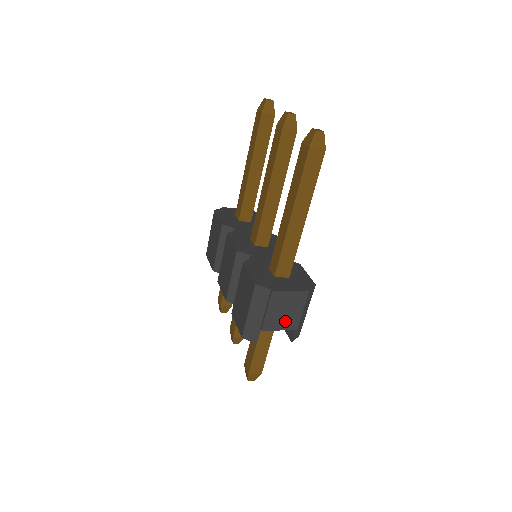
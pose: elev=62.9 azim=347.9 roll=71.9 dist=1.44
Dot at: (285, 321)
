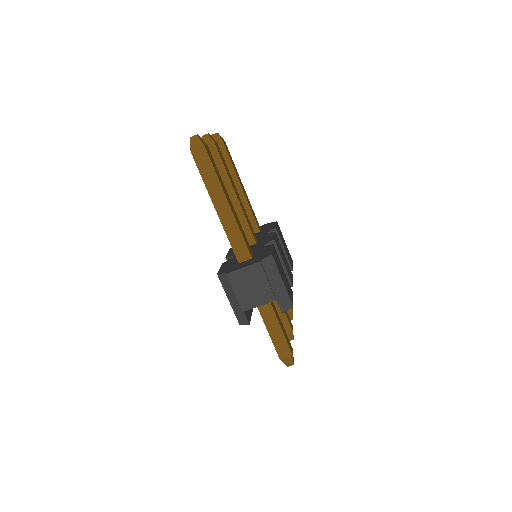
Dot at: (258, 296)
